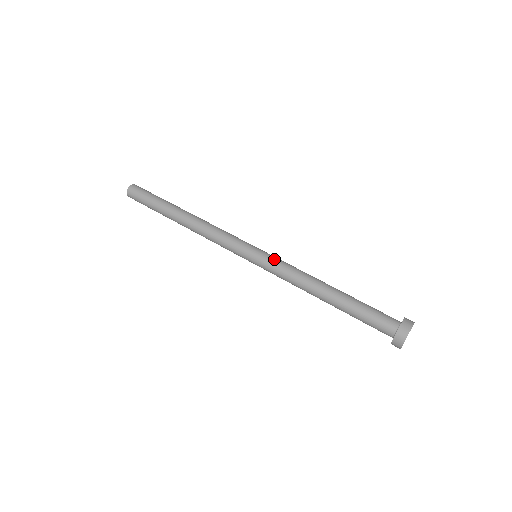
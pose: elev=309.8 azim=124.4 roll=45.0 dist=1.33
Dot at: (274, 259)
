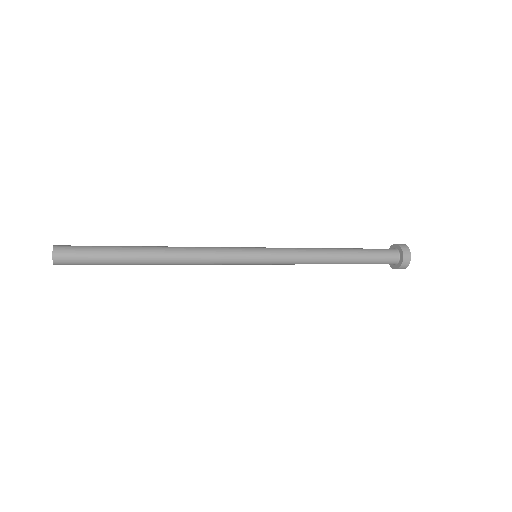
Dot at: occluded
